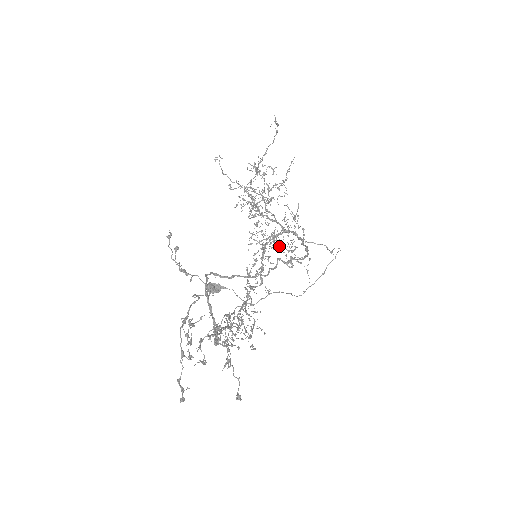
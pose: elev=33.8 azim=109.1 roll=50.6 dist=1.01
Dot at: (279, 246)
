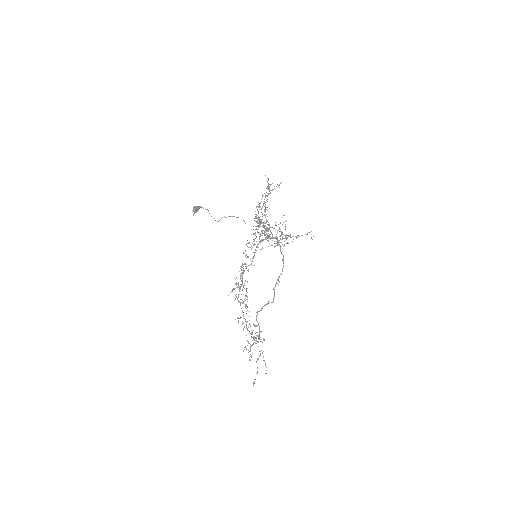
Dot at: occluded
